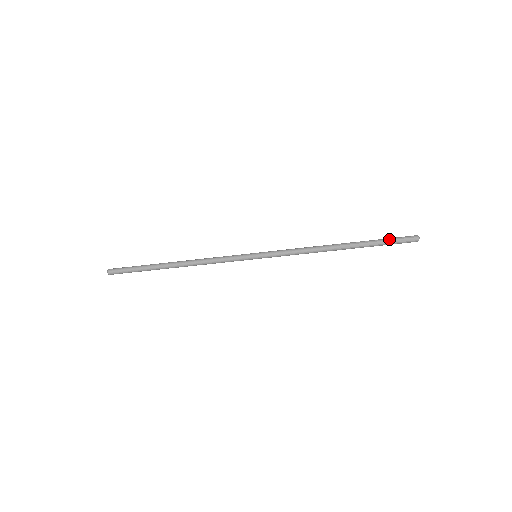
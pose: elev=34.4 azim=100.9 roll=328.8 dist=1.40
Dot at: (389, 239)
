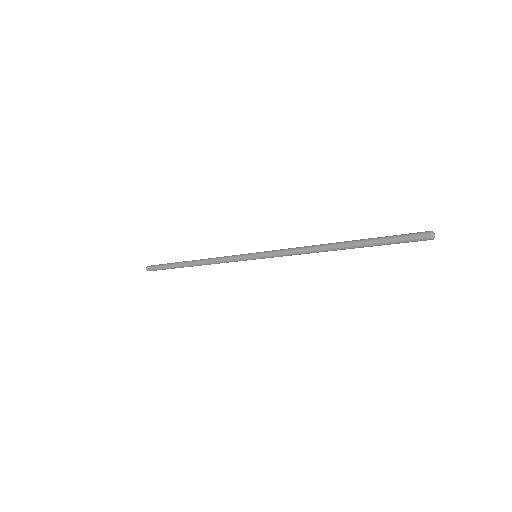
Dot at: (393, 241)
